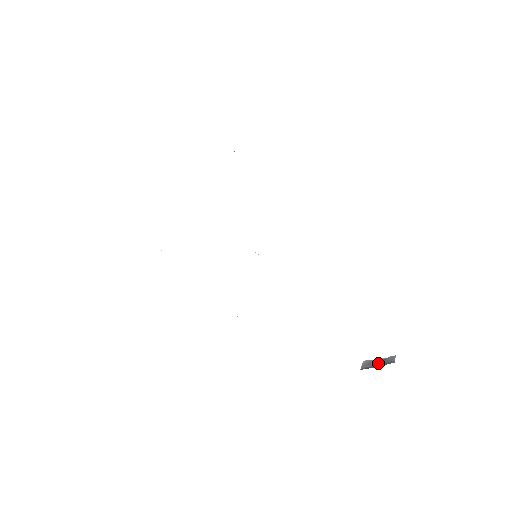
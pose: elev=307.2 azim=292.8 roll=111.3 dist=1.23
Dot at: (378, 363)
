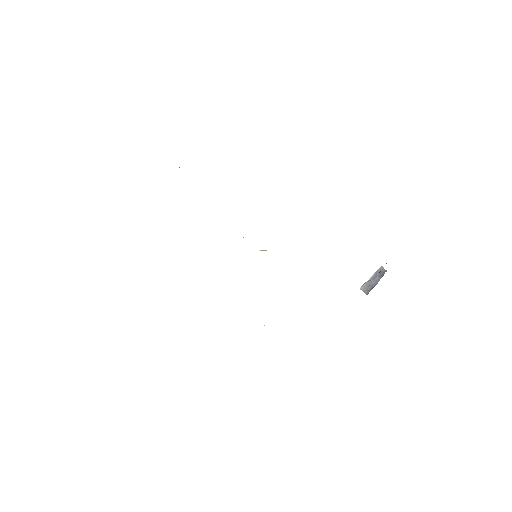
Dot at: (375, 280)
